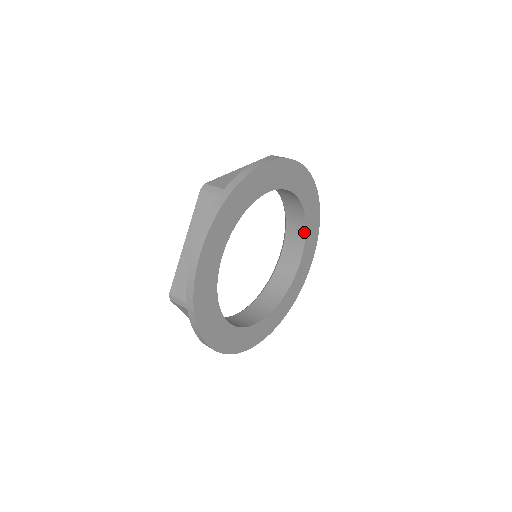
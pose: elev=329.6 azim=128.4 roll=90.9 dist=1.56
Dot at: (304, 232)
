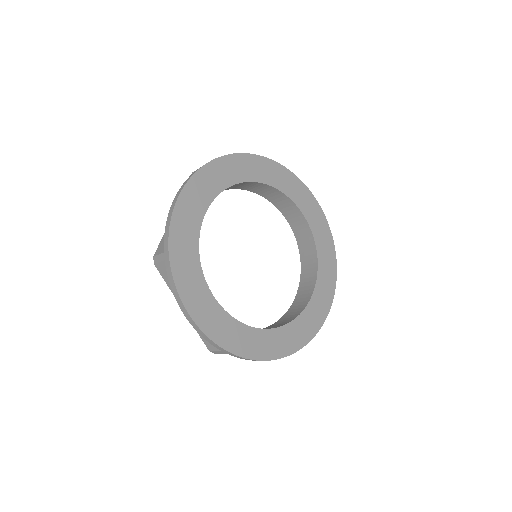
Dot at: (315, 253)
